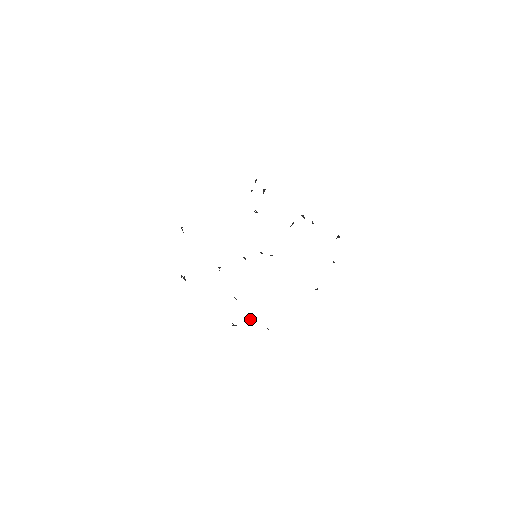
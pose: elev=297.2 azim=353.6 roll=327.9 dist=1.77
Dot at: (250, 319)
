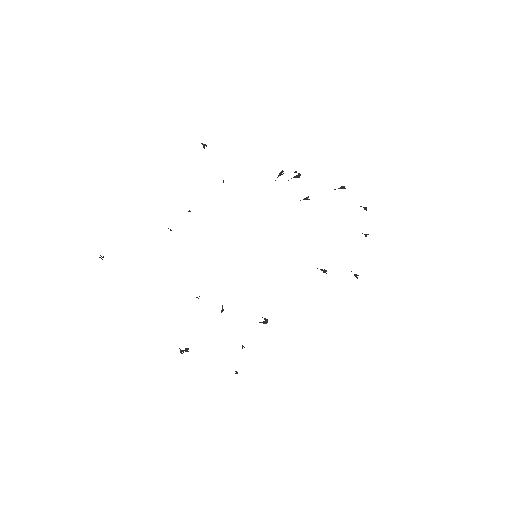
Dot at: occluded
